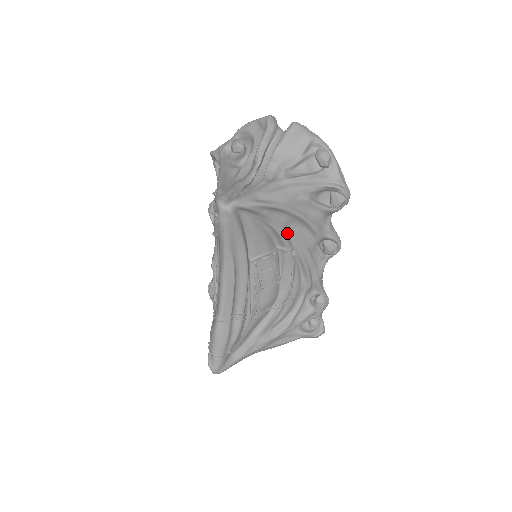
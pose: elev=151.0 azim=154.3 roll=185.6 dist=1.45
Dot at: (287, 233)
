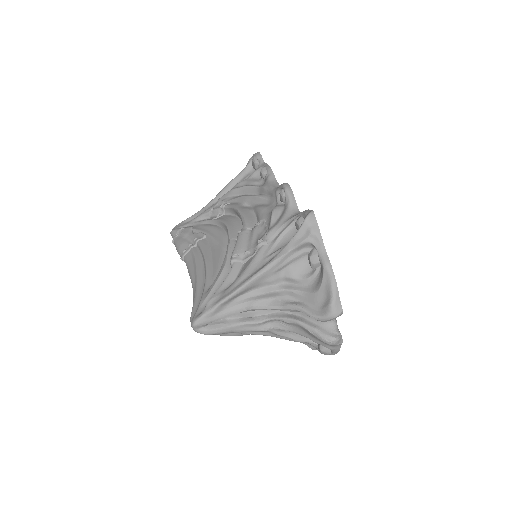
Dot at: occluded
